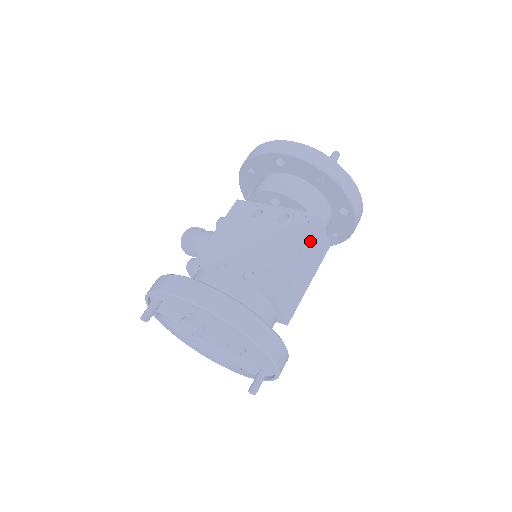
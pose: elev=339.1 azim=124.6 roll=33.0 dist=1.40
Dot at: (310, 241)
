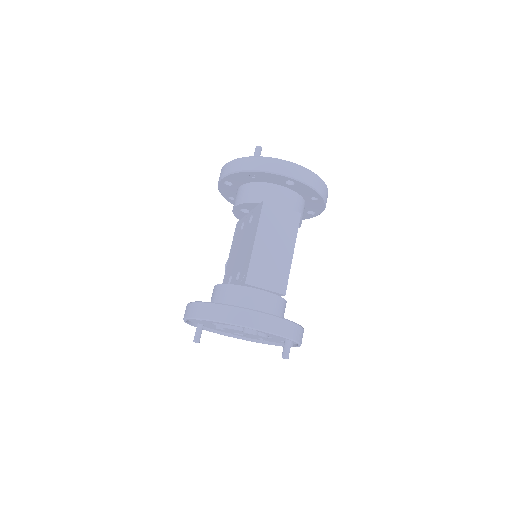
Dot at: (265, 225)
